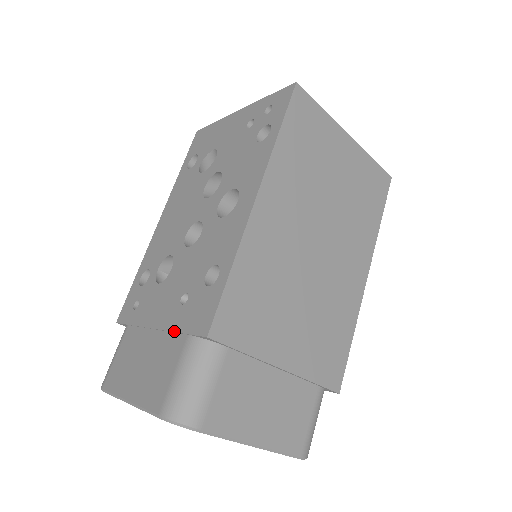
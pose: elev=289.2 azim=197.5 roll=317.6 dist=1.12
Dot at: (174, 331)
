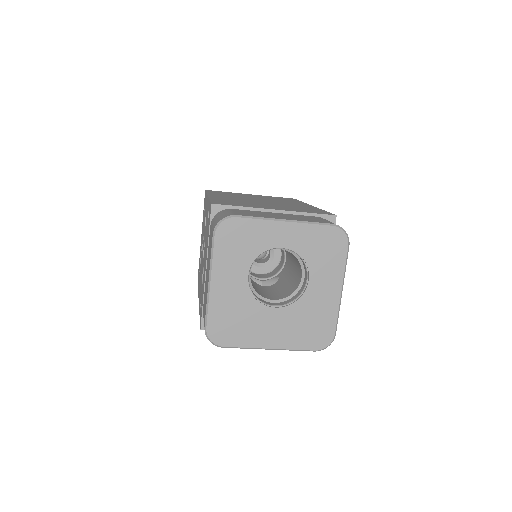
Dot at: (208, 242)
